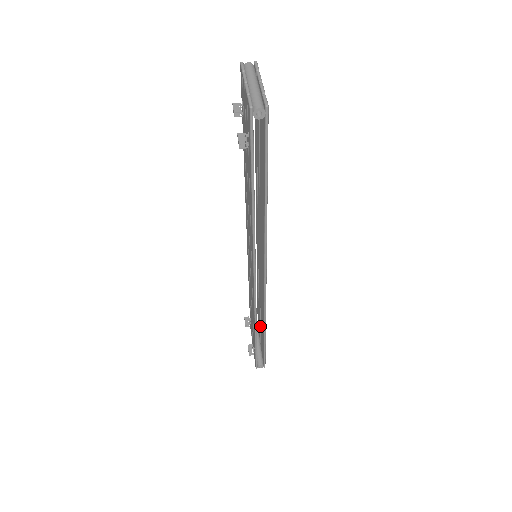
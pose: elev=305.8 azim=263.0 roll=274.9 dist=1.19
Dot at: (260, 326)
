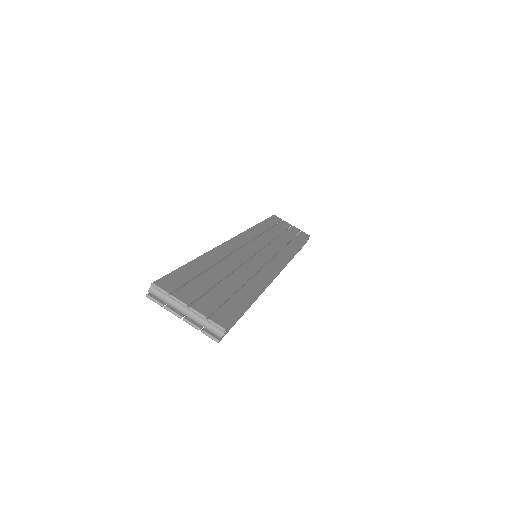
Dot at: occluded
